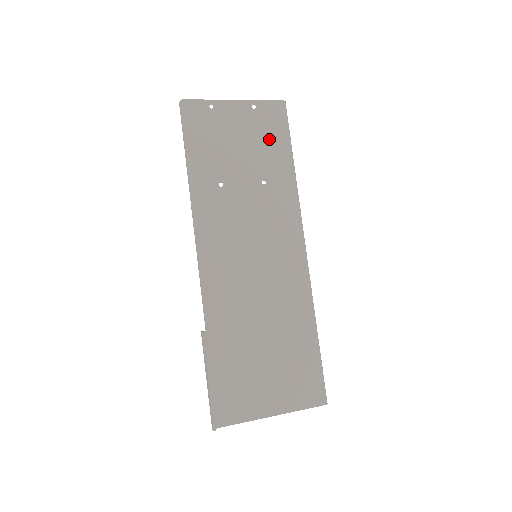
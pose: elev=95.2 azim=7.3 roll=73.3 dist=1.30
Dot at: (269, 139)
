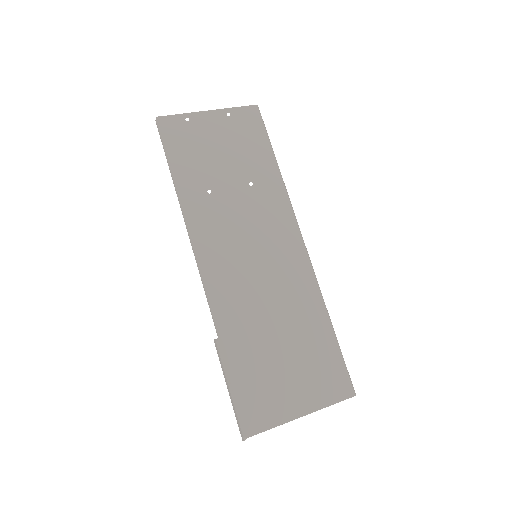
Dot at: (249, 142)
